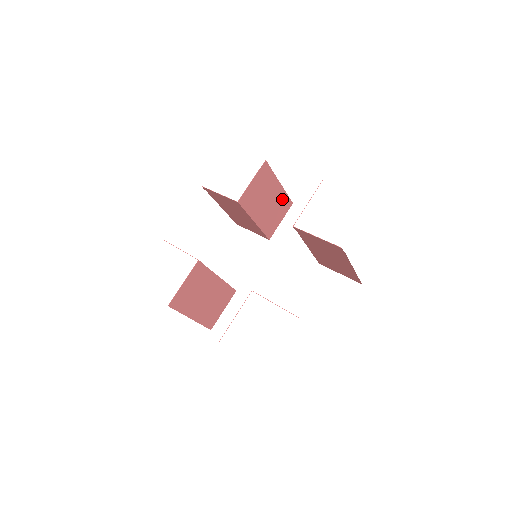
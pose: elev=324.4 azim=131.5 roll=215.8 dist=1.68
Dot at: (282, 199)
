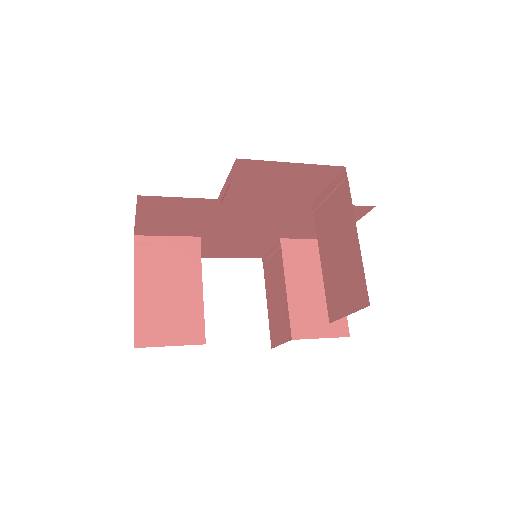
Dot at: occluded
